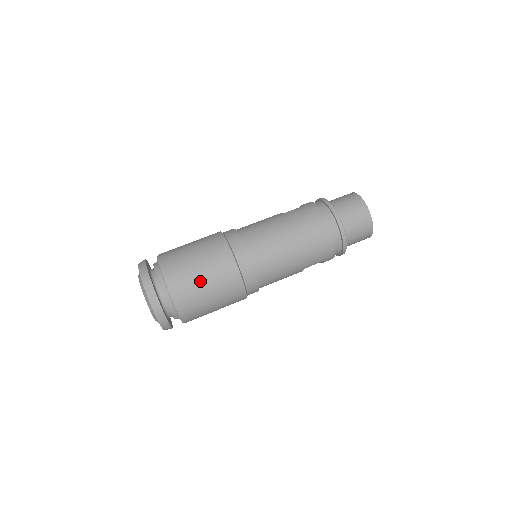
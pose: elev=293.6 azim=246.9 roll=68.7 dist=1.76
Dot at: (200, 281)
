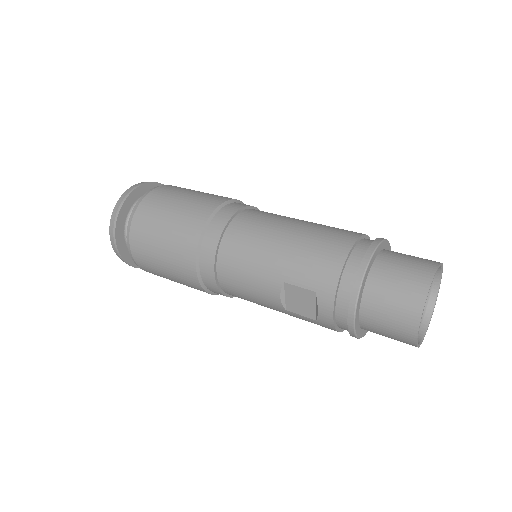
Dot at: (177, 197)
